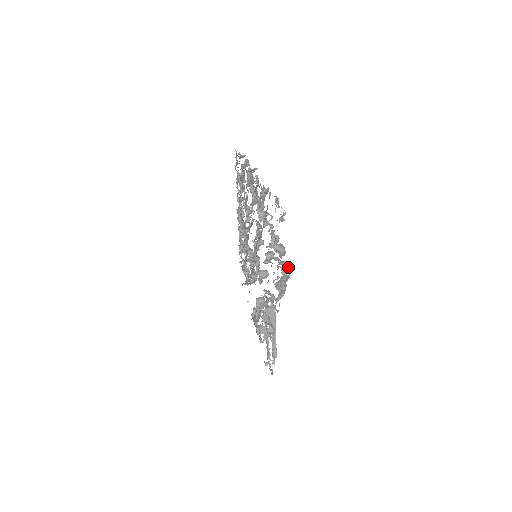
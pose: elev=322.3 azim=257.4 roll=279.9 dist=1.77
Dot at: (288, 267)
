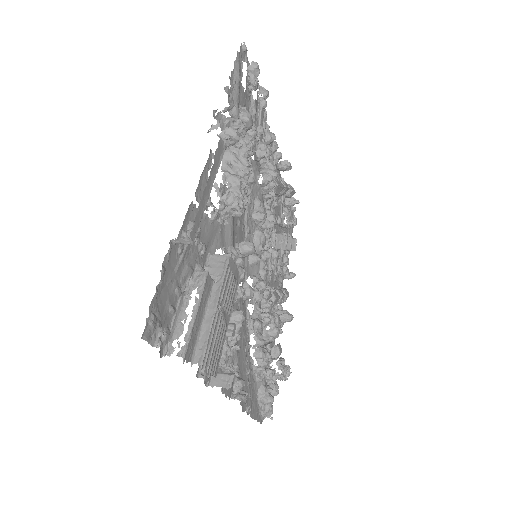
Dot at: (248, 136)
